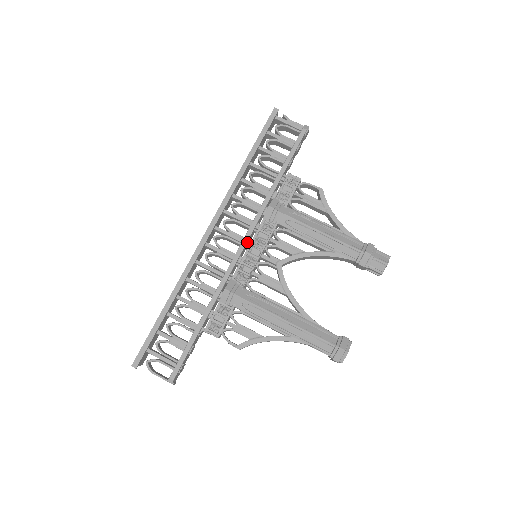
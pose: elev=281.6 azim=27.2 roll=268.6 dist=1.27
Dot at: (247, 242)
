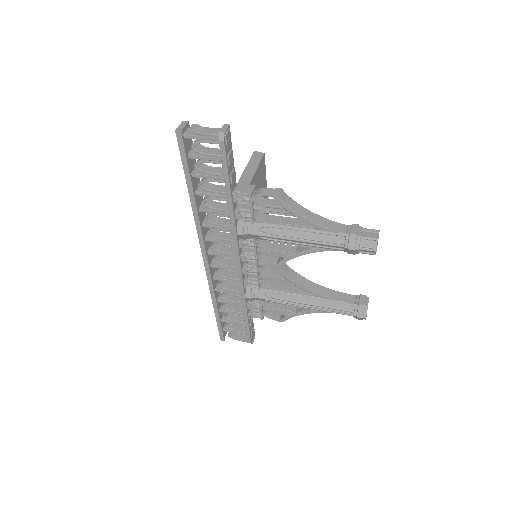
Dot at: (240, 258)
